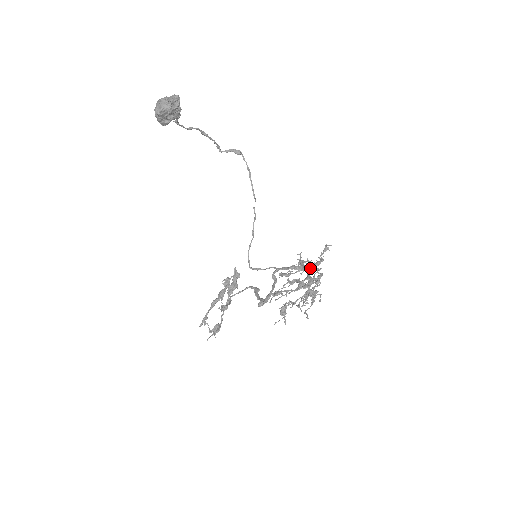
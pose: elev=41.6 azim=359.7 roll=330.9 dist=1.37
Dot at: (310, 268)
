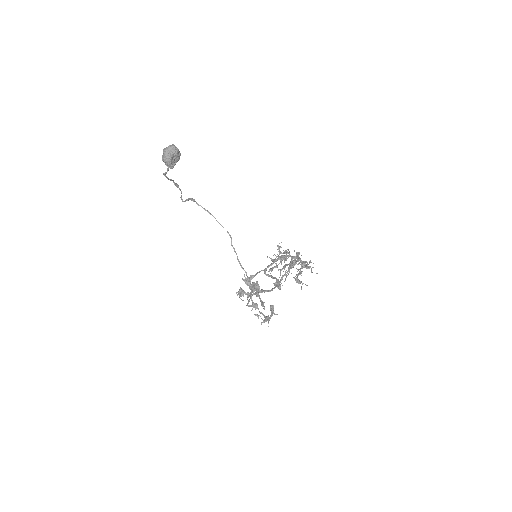
Dot at: occluded
